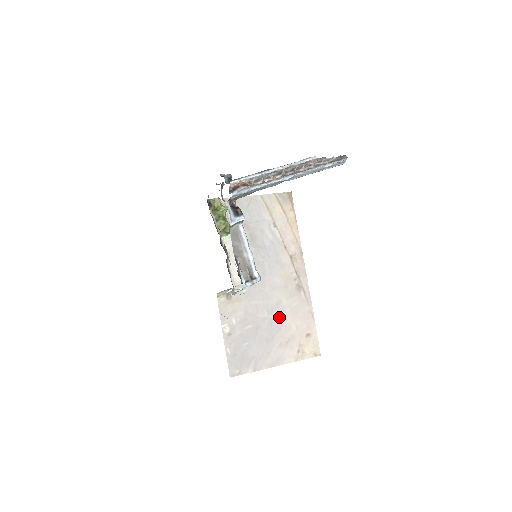
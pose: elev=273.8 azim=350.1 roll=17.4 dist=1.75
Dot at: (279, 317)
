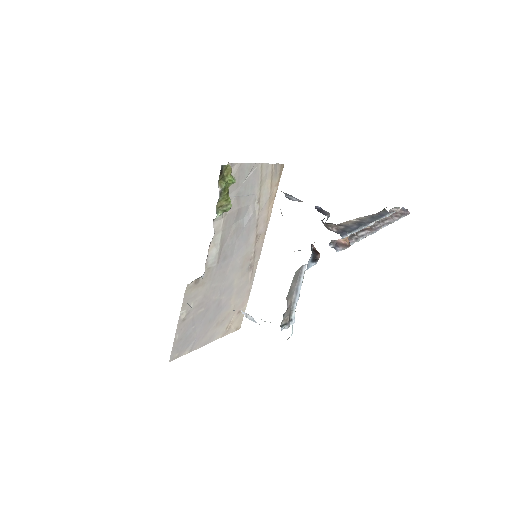
Dot at: (226, 298)
